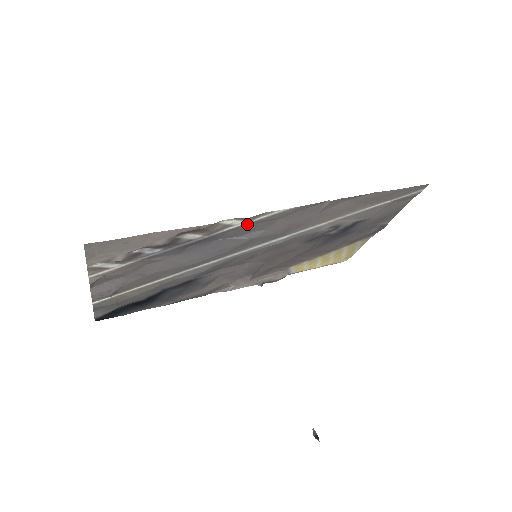
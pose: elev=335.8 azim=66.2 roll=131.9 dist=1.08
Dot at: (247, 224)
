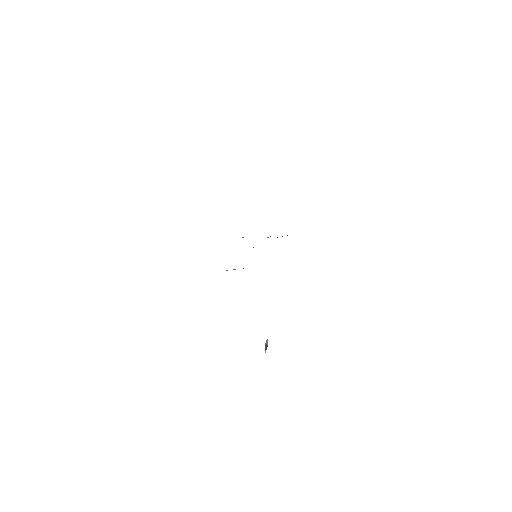
Dot at: occluded
